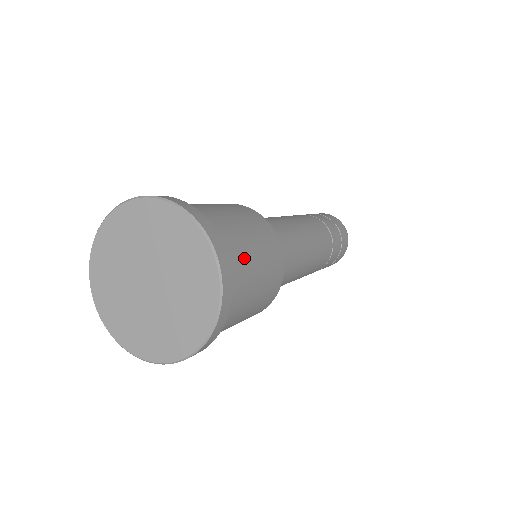
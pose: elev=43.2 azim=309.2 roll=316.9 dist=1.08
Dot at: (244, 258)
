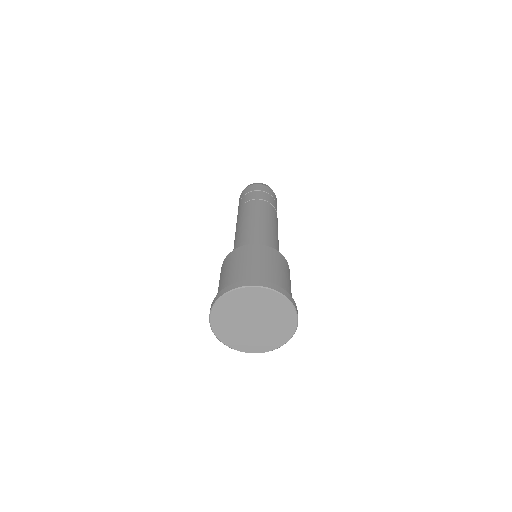
Dot at: (287, 286)
